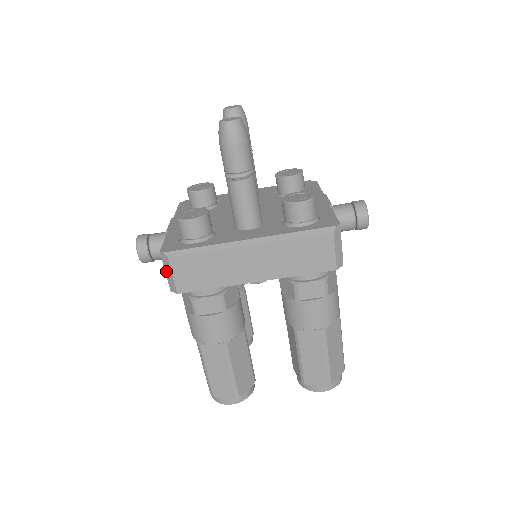
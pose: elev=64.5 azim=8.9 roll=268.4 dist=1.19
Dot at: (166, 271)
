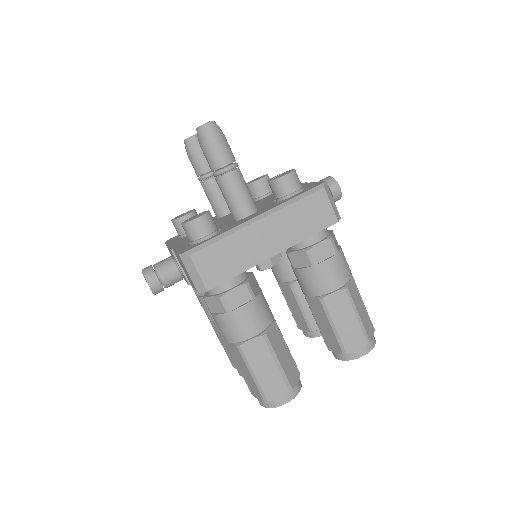
Dot at: (190, 273)
